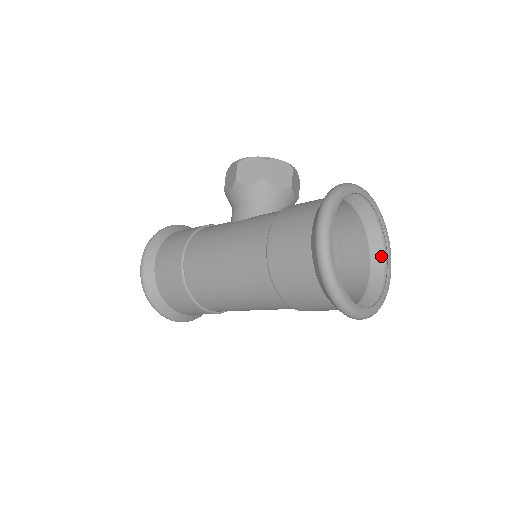
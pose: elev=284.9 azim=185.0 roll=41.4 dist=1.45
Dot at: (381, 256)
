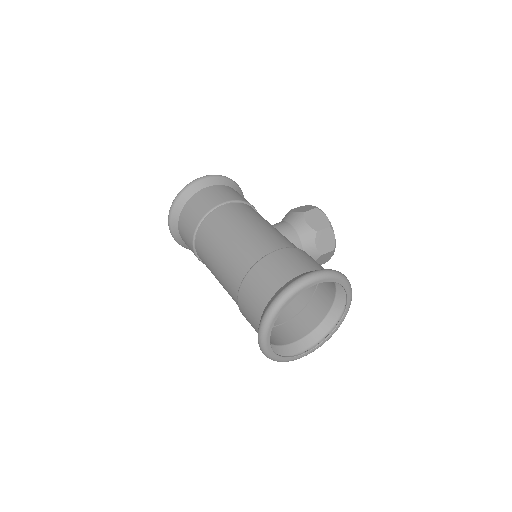
Dot at: (308, 345)
